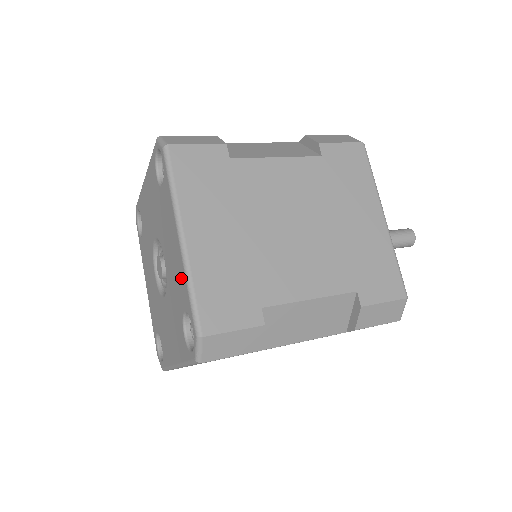
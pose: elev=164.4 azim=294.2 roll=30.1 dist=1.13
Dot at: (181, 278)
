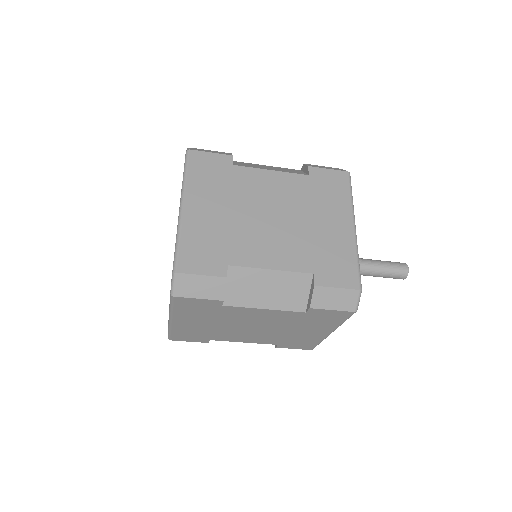
Dot at: occluded
